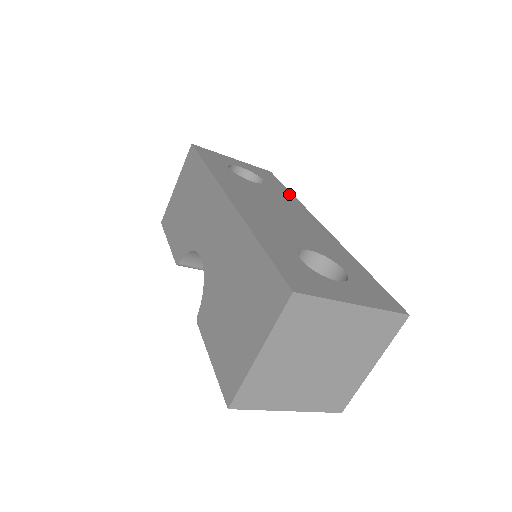
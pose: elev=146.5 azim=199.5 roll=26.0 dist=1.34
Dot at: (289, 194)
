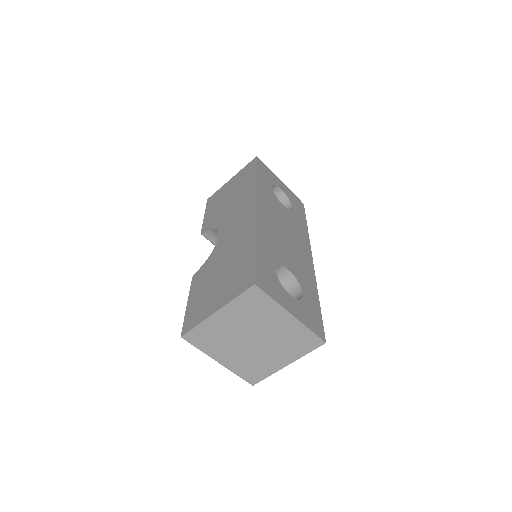
Dot at: (305, 226)
